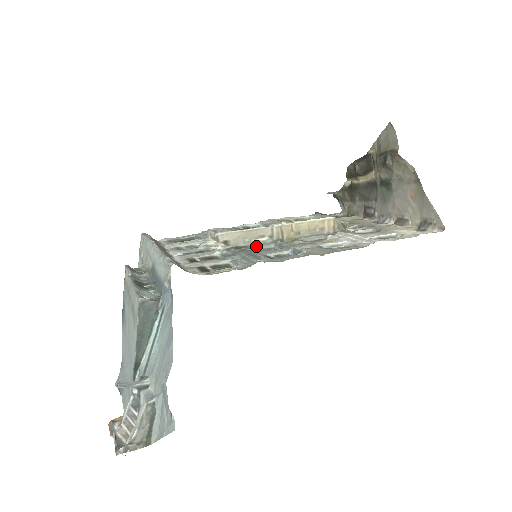
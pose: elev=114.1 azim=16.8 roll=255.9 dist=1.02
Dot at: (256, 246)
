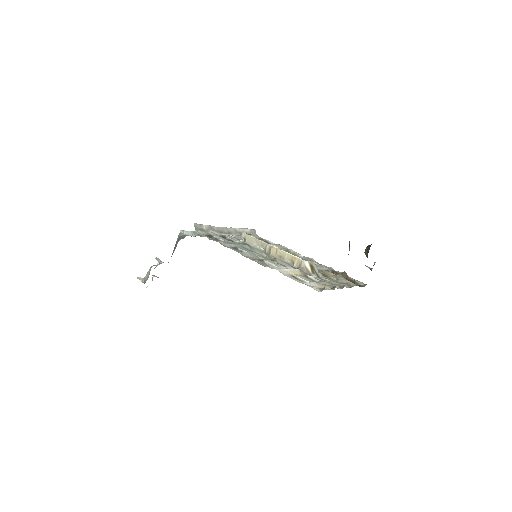
Dot at: (255, 249)
